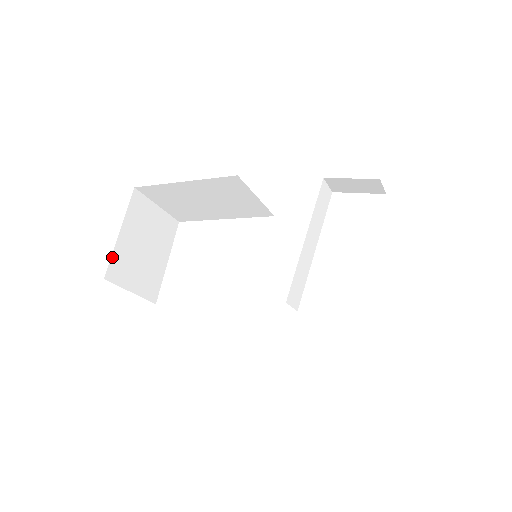
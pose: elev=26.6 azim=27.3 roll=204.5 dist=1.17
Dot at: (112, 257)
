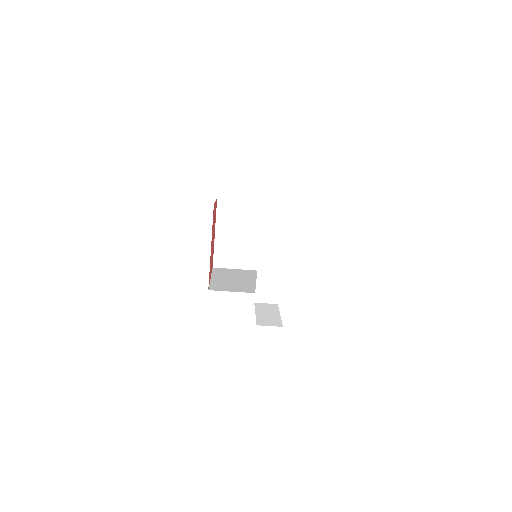
Dot at: (215, 252)
